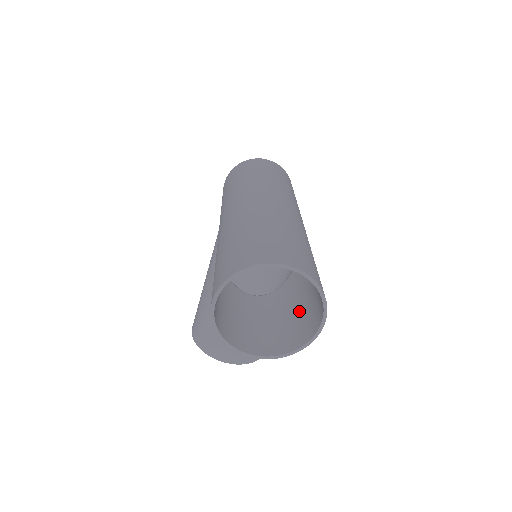
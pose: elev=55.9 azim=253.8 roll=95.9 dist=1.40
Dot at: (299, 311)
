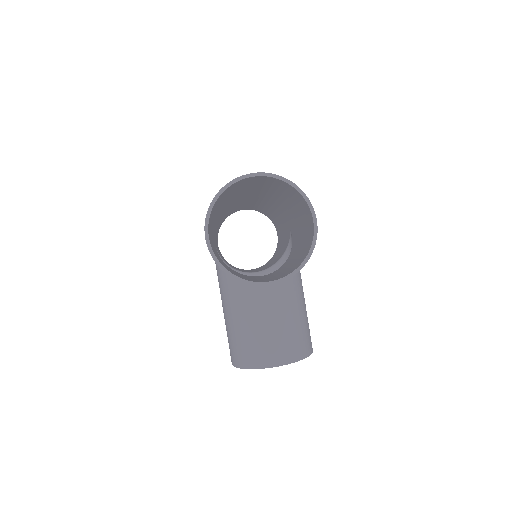
Dot at: (301, 247)
